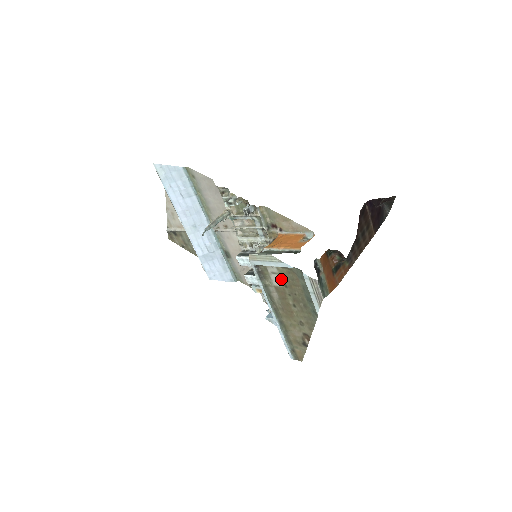
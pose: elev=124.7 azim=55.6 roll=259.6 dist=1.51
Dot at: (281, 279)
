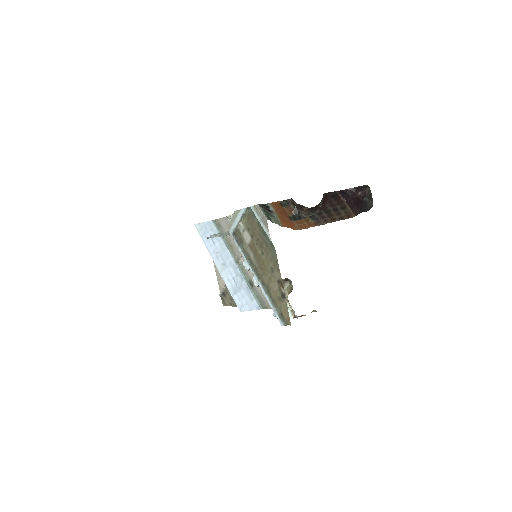
Dot at: (248, 232)
